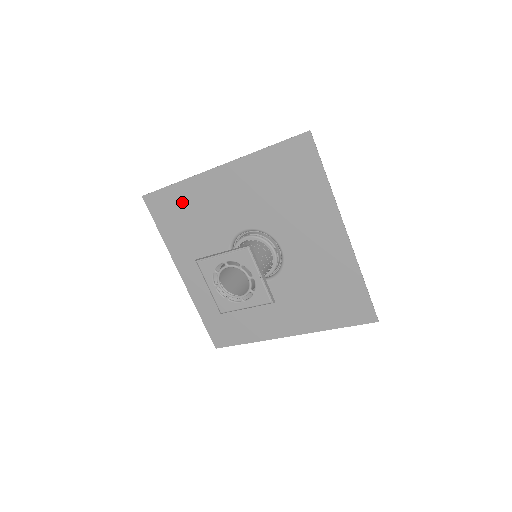
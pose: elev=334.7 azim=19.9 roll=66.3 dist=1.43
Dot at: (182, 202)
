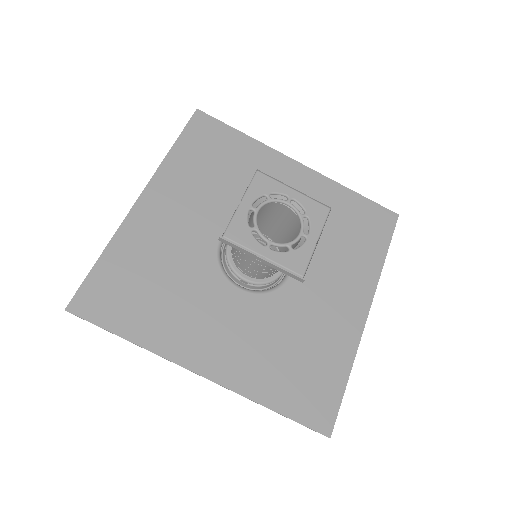
Dot at: (234, 150)
